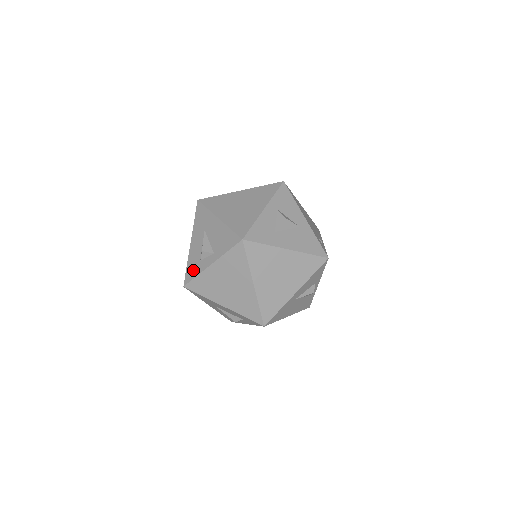
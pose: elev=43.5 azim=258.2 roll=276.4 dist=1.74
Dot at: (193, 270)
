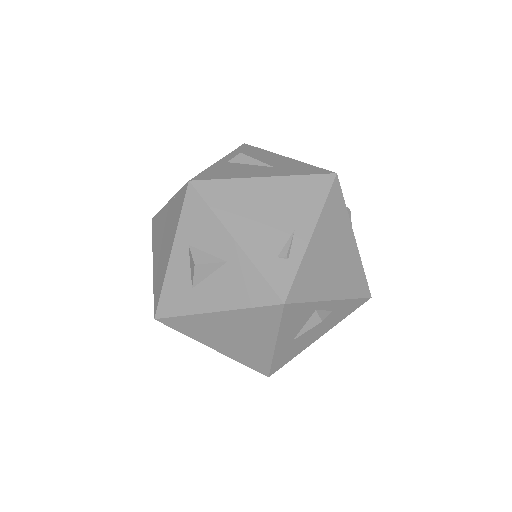
Dot at: occluded
